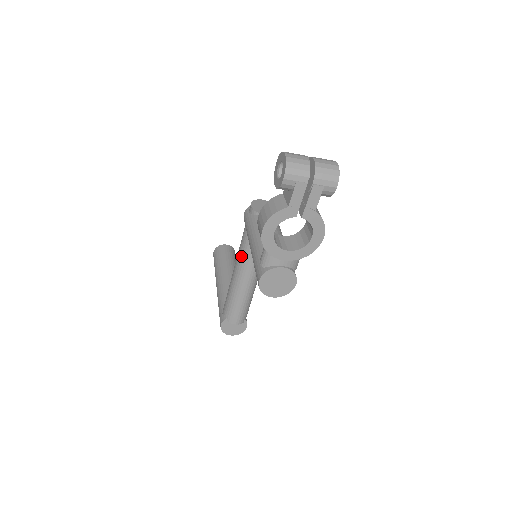
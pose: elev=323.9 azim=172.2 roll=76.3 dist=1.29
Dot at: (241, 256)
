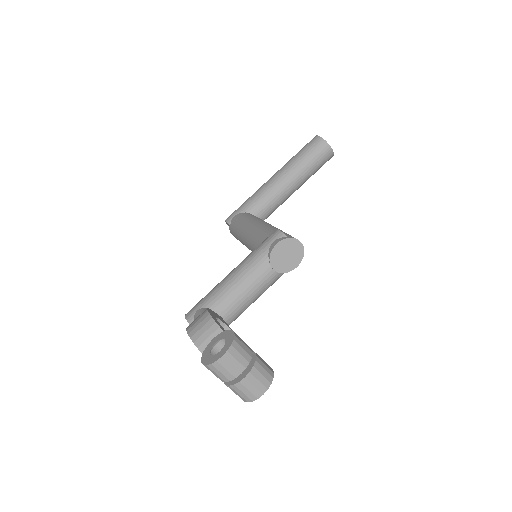
Dot at: (252, 238)
